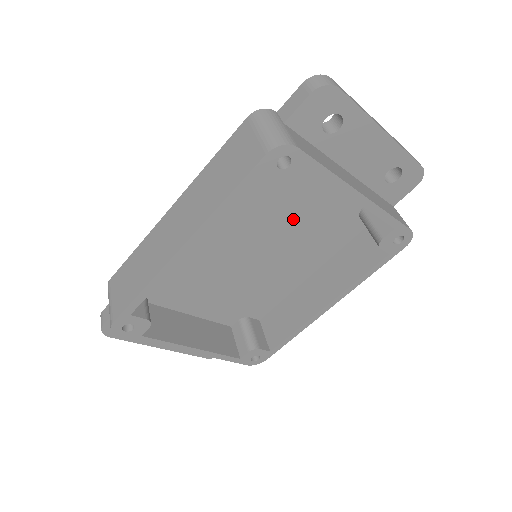
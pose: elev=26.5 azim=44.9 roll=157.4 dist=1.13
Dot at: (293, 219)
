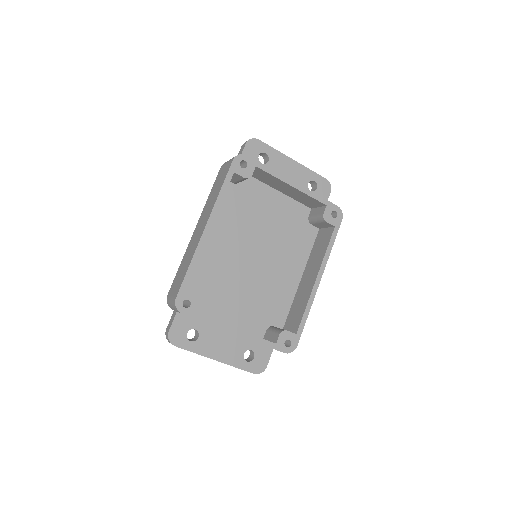
Dot at: (269, 229)
